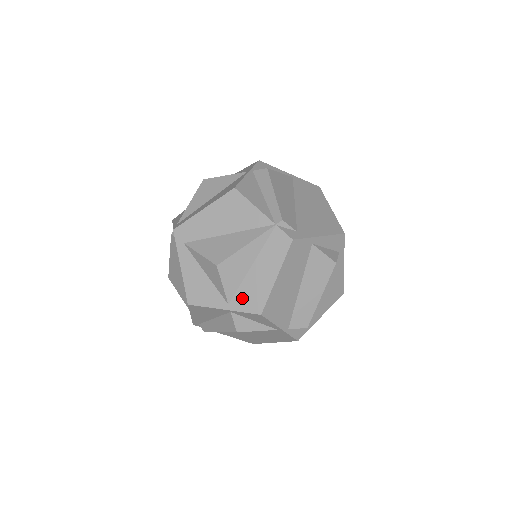
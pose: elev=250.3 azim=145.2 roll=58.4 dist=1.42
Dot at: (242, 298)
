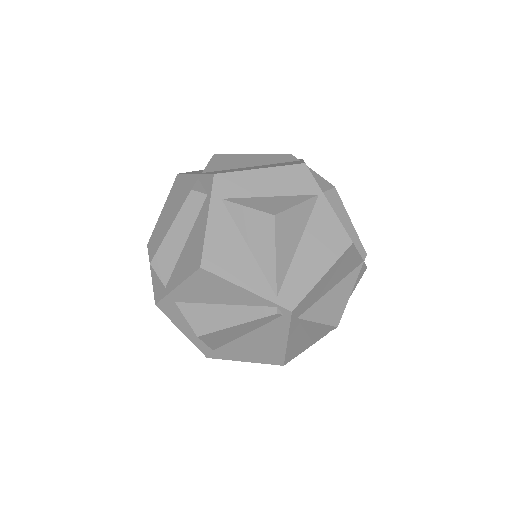
Dot at: occluded
